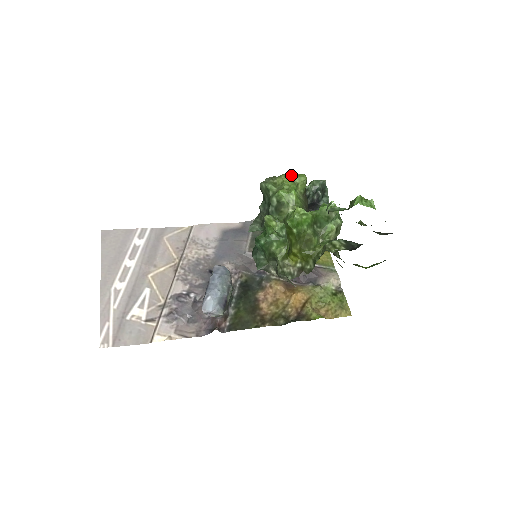
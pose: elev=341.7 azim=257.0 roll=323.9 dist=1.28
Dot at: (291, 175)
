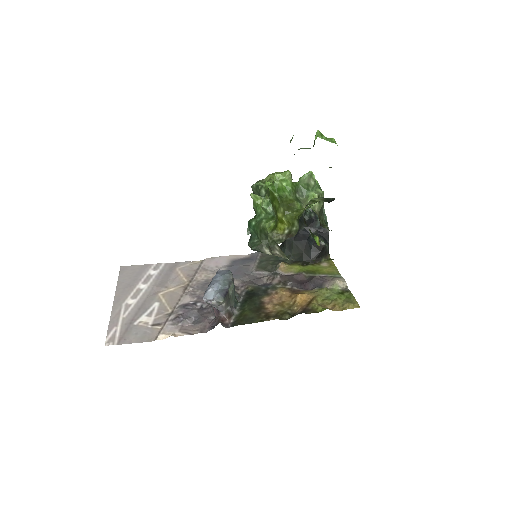
Dot at: (277, 173)
